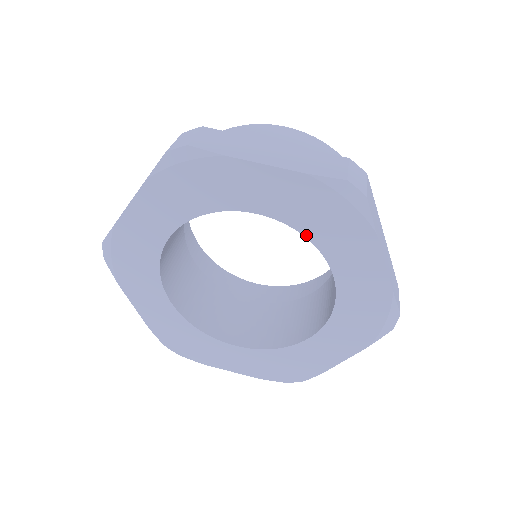
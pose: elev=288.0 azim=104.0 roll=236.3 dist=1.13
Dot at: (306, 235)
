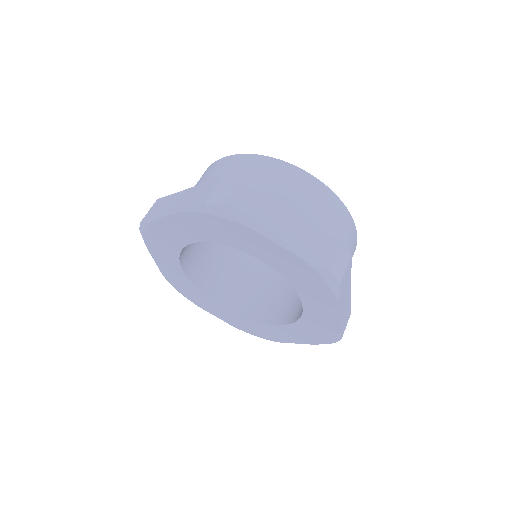
Dot at: (291, 284)
